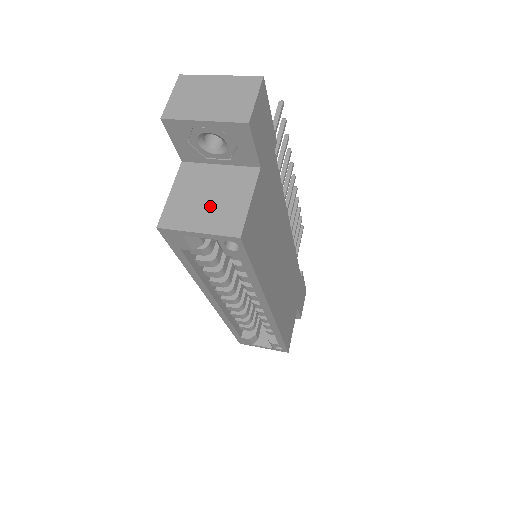
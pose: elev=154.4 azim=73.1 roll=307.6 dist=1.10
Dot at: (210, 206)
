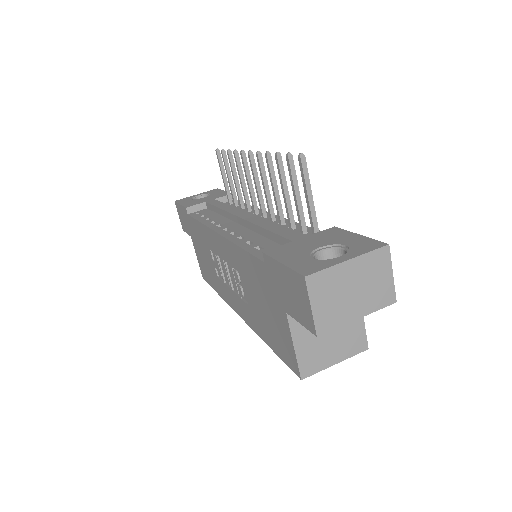
Dot at: (335, 339)
